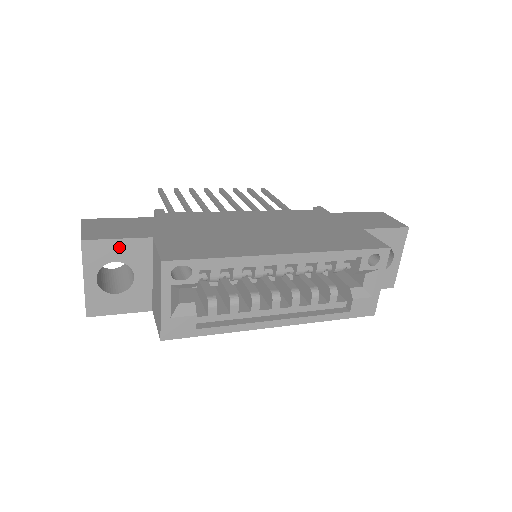
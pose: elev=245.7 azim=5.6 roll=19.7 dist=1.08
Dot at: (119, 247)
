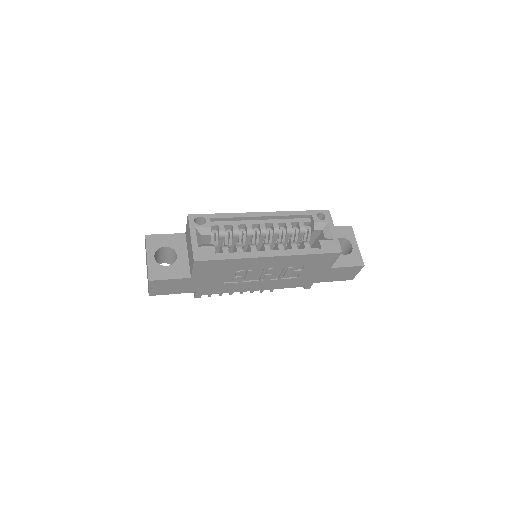
Dot at: (167, 238)
